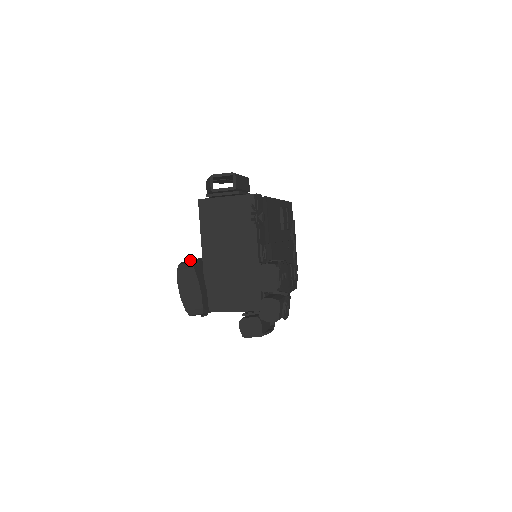
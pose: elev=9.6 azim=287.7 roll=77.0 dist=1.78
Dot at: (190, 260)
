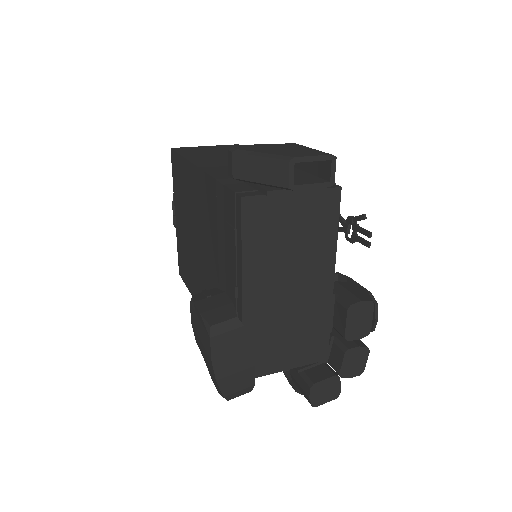
Dot at: (220, 308)
